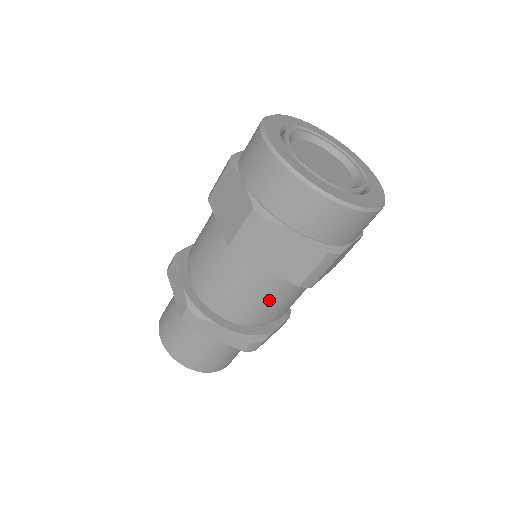
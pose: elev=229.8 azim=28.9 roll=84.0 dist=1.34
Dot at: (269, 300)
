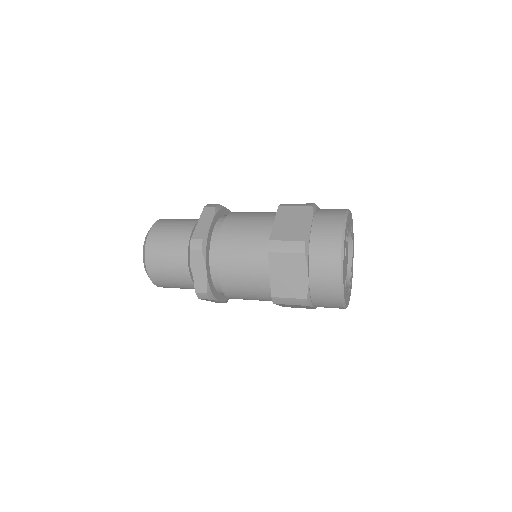
Dot at: occluded
